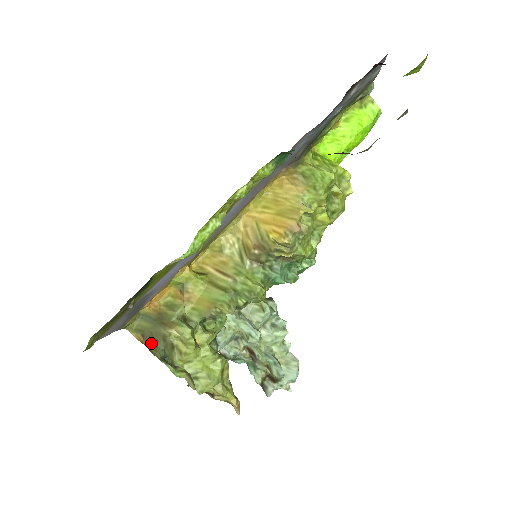
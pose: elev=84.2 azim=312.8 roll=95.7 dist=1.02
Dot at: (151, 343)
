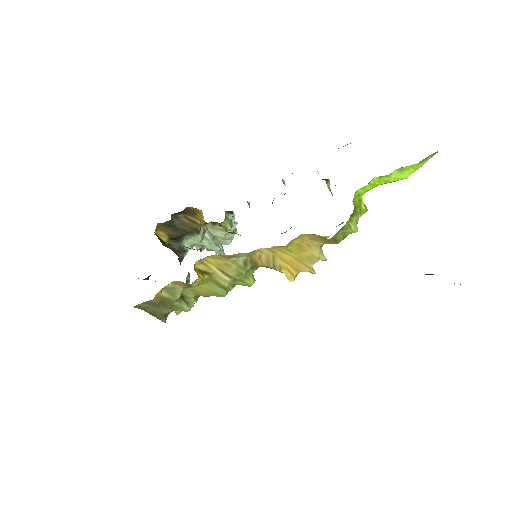
Dot at: (152, 315)
